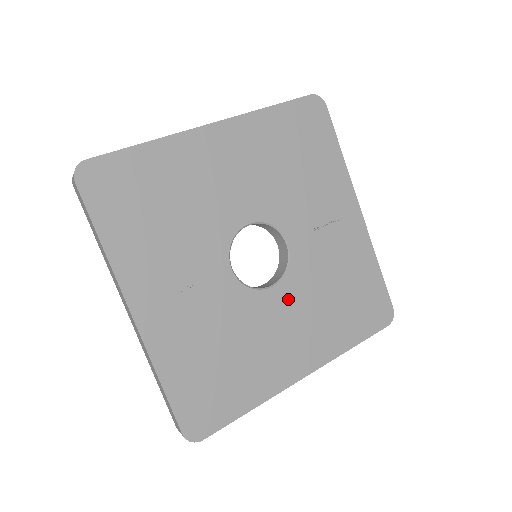
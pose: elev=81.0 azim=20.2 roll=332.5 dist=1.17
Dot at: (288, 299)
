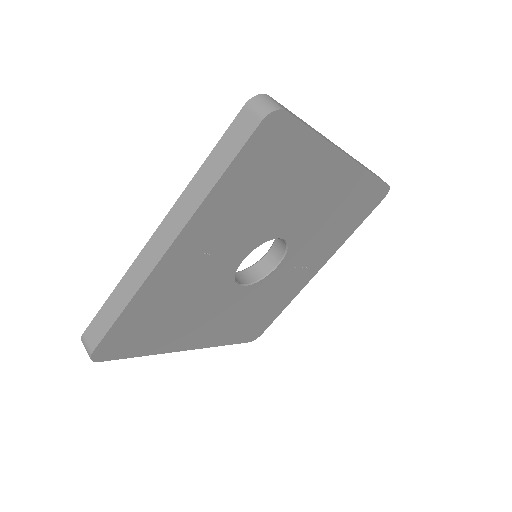
Dot at: (239, 299)
